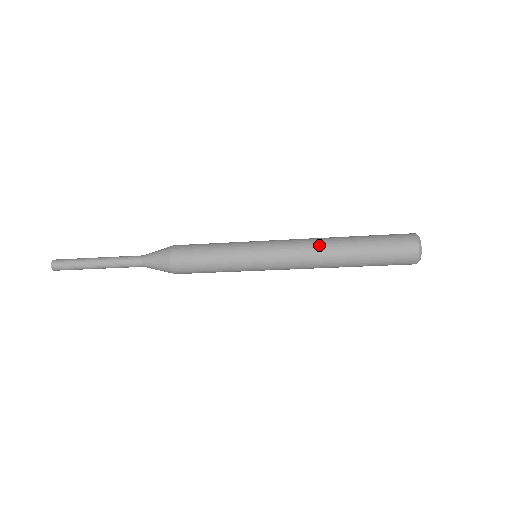
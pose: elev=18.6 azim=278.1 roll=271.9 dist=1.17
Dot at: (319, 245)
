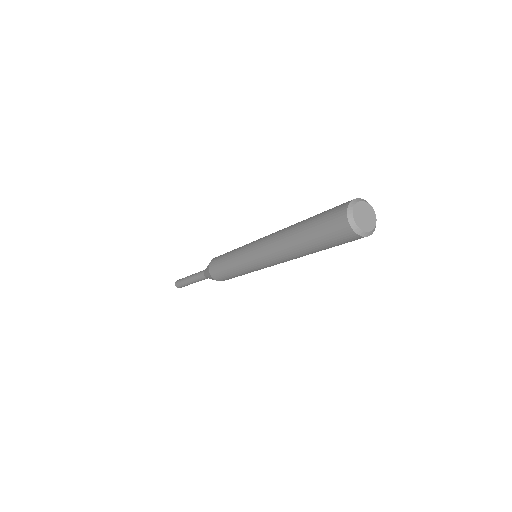
Dot at: (278, 246)
